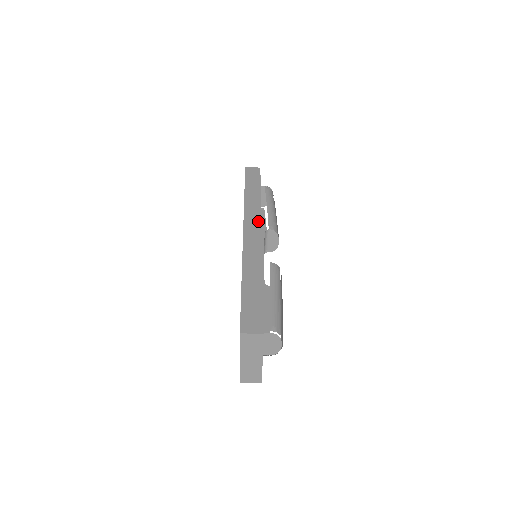
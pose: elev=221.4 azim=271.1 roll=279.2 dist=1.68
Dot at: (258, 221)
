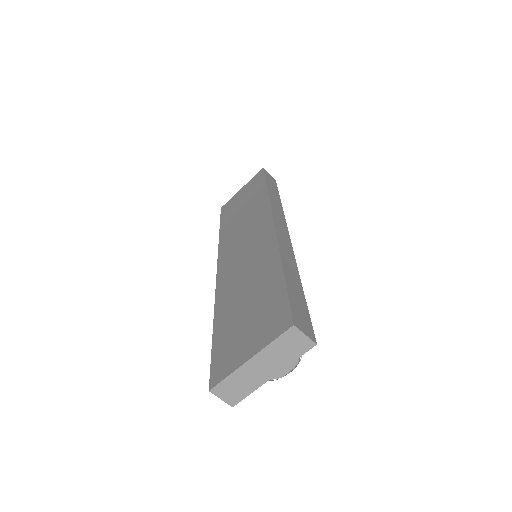
Dot at: (285, 222)
